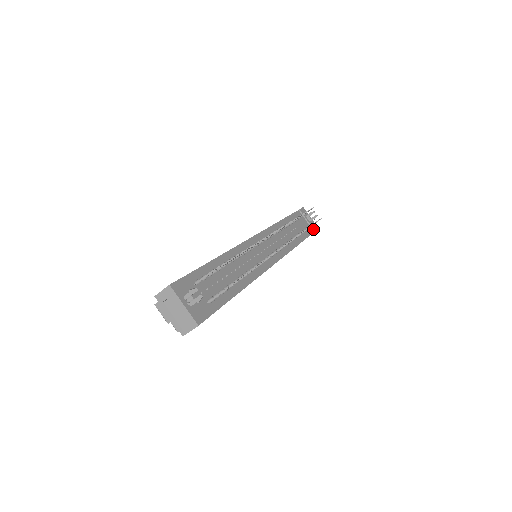
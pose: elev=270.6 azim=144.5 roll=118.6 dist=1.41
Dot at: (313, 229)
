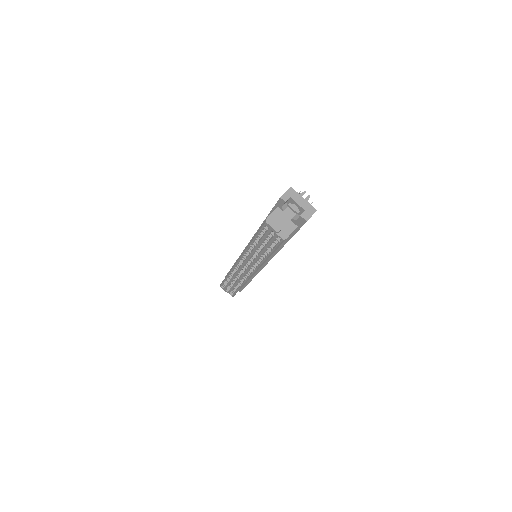
Dot at: occluded
